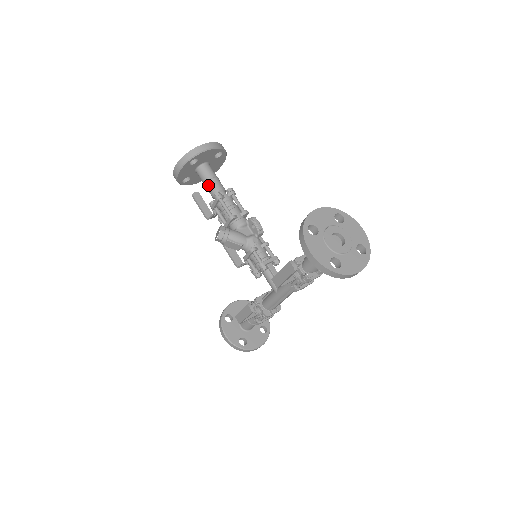
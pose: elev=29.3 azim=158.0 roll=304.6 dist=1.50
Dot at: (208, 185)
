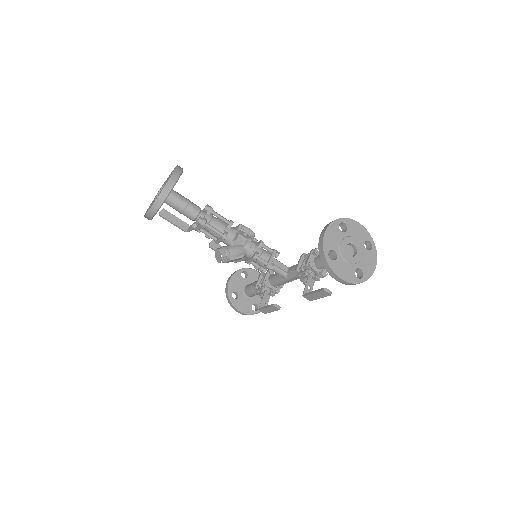
Dot at: (184, 213)
